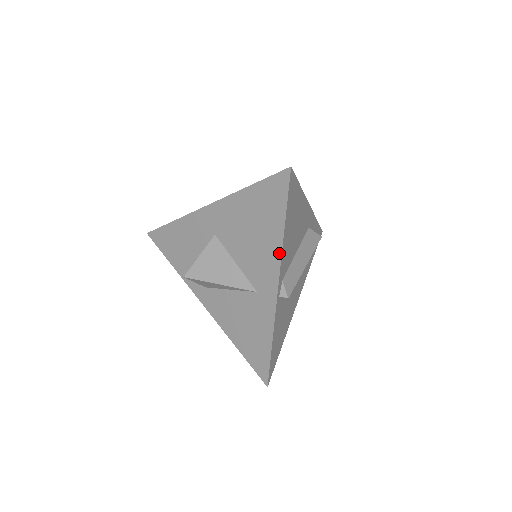
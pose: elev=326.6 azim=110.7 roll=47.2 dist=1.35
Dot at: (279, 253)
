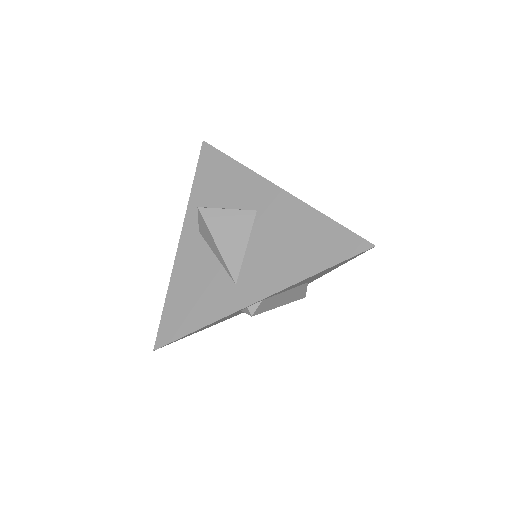
Dot at: (289, 283)
